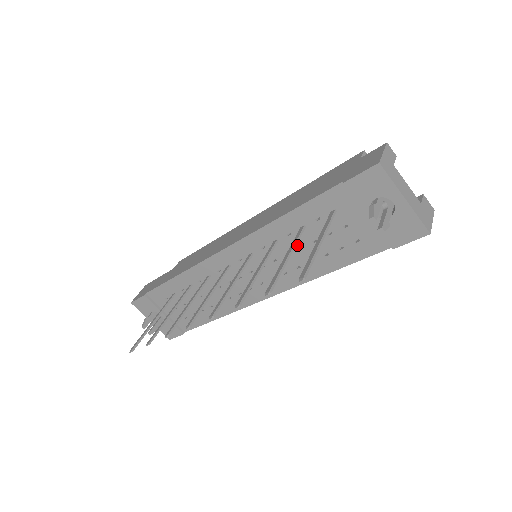
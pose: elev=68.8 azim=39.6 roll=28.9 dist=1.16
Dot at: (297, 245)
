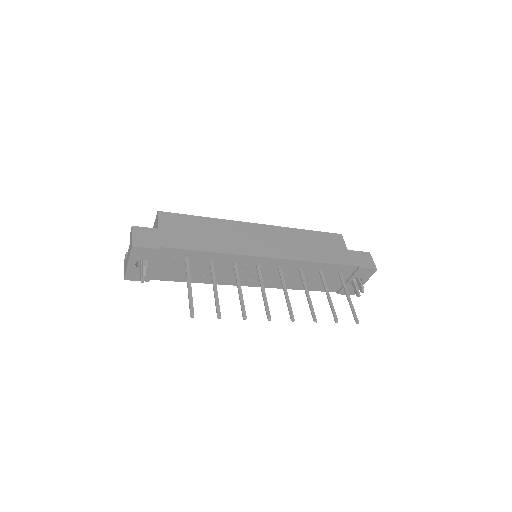
Dot at: (306, 275)
